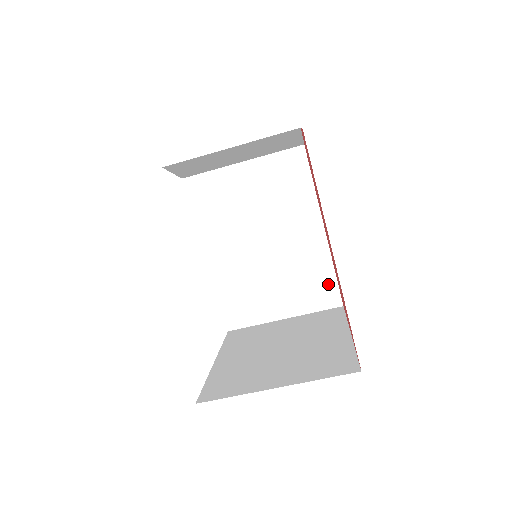
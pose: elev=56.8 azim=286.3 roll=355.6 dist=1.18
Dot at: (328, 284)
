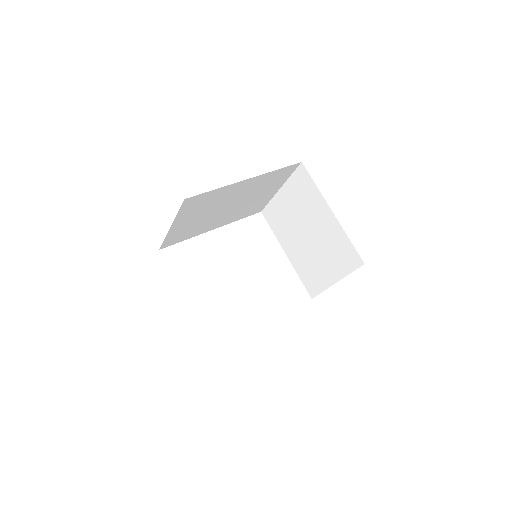
Dot at: (282, 172)
